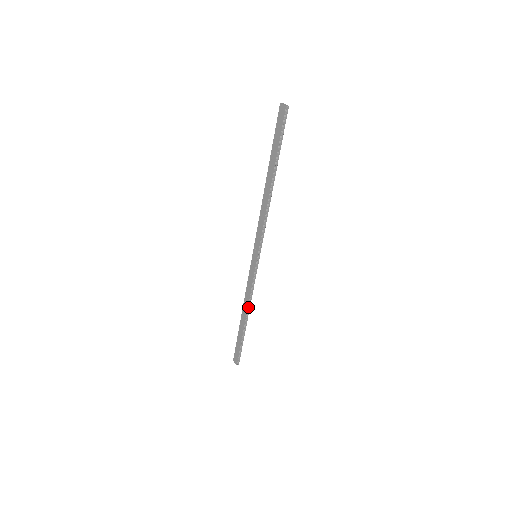
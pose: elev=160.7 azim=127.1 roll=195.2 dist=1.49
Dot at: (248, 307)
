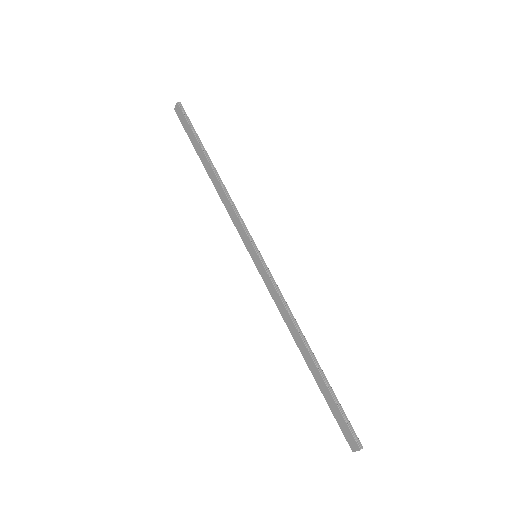
Dot at: (297, 330)
